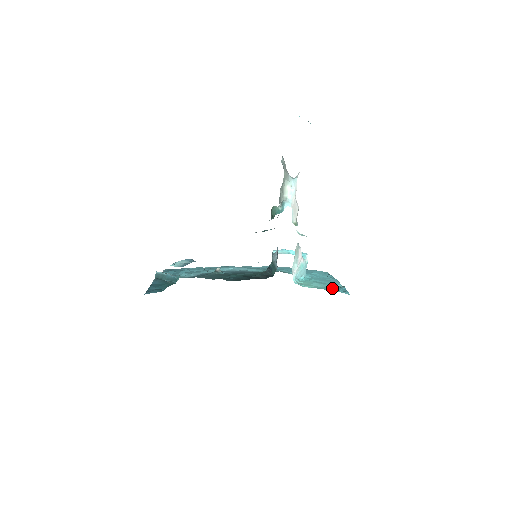
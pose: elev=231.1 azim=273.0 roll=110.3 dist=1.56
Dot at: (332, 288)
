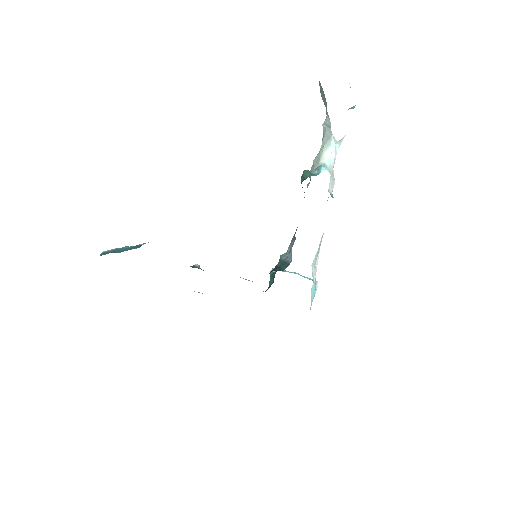
Dot at: occluded
